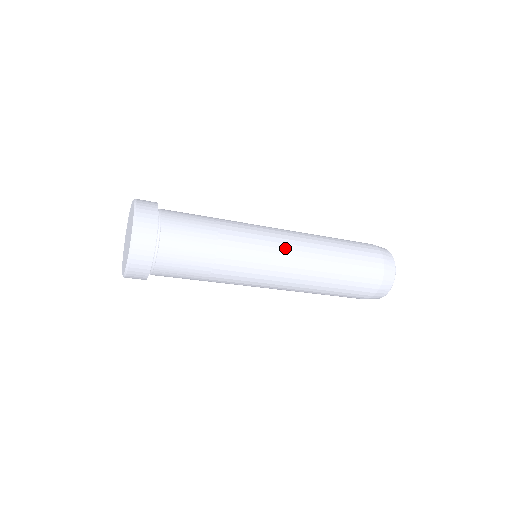
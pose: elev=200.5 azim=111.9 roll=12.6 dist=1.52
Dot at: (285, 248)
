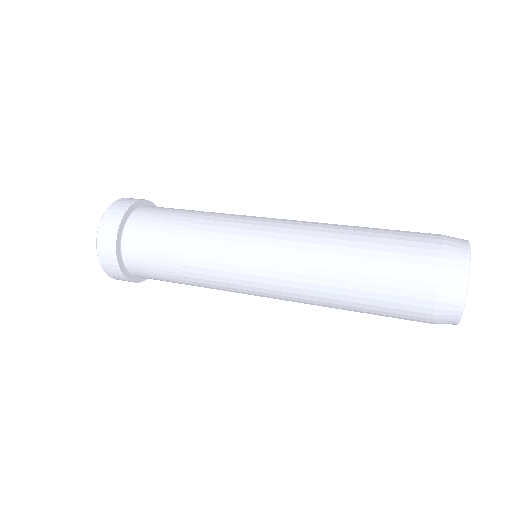
Dot at: (269, 237)
